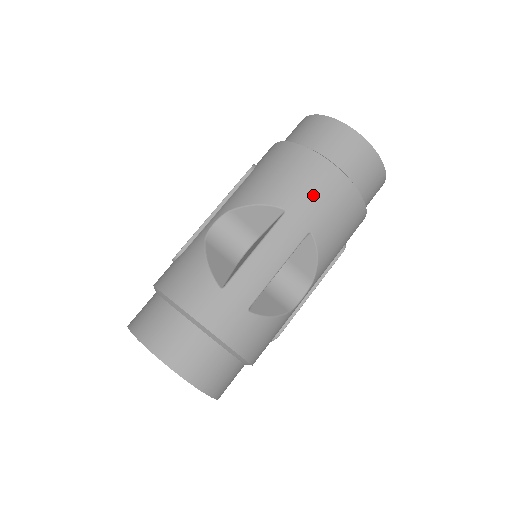
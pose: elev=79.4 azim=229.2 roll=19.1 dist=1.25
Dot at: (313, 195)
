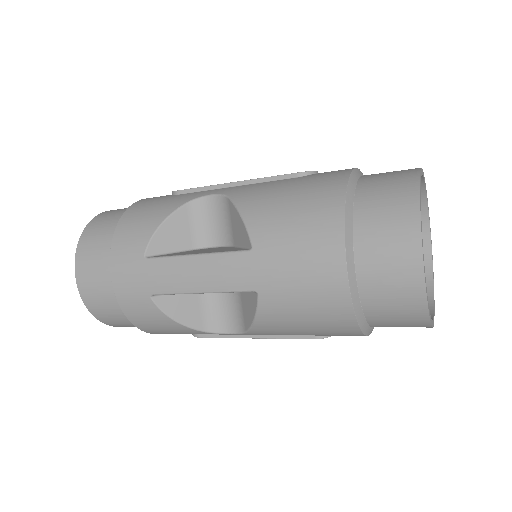
Dot at: (291, 262)
